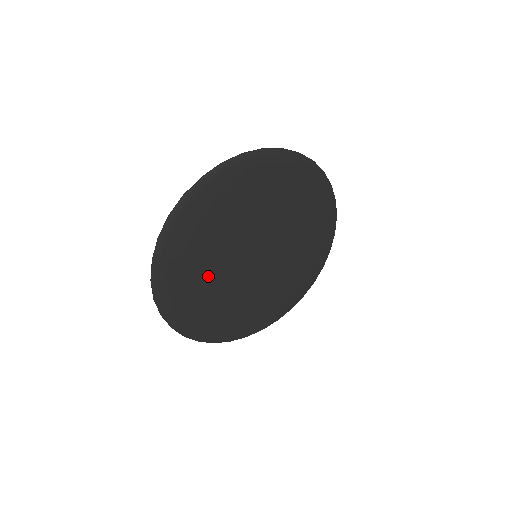
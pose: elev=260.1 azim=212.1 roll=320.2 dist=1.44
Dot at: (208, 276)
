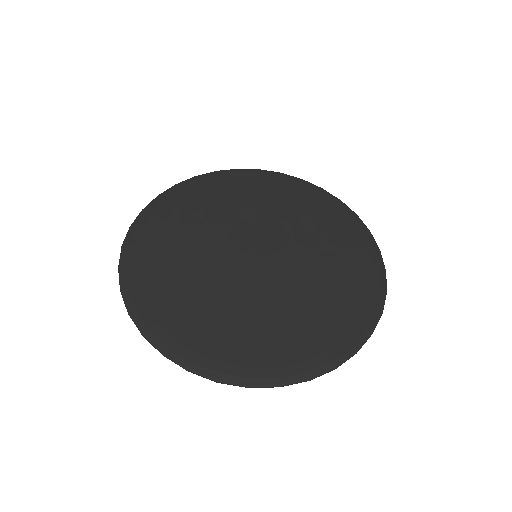
Dot at: (193, 238)
